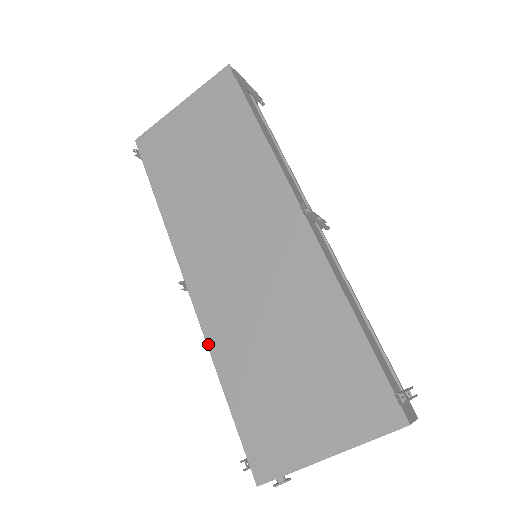
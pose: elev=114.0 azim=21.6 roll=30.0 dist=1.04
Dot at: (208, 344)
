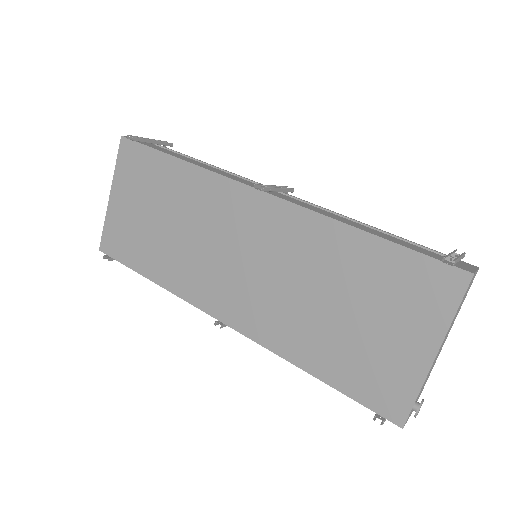
Dot at: (274, 352)
